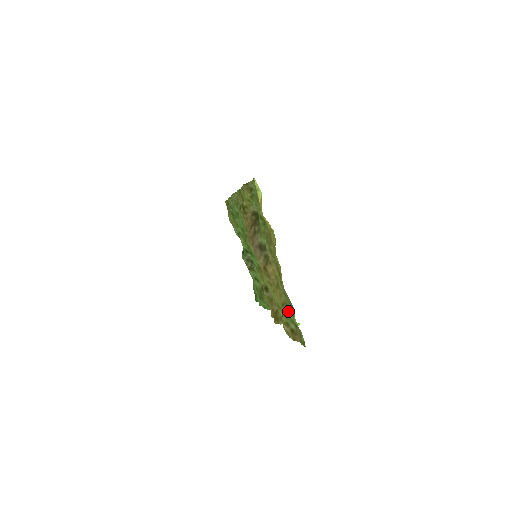
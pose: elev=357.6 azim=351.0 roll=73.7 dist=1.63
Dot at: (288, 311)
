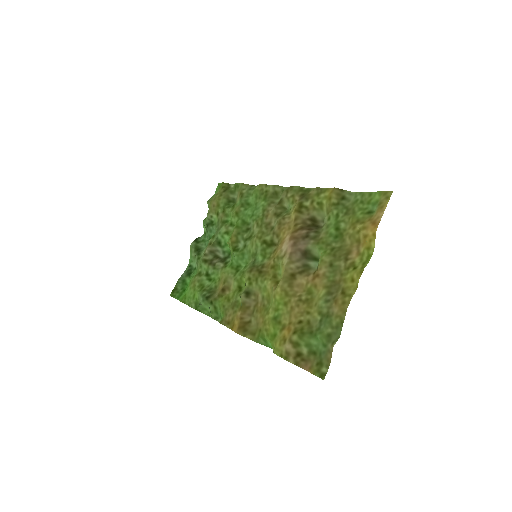
Dot at: (311, 332)
